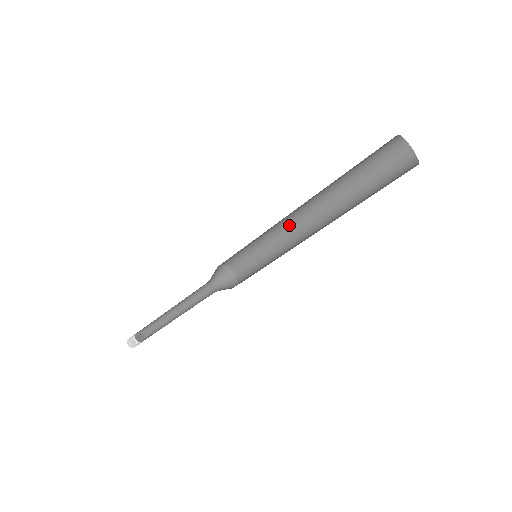
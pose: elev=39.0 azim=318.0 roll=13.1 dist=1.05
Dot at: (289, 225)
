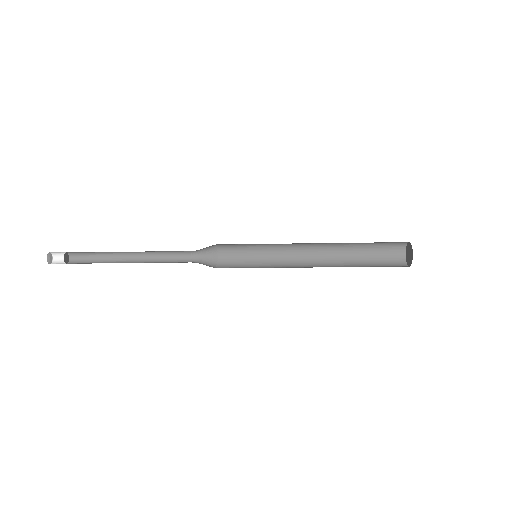
Dot at: (294, 245)
